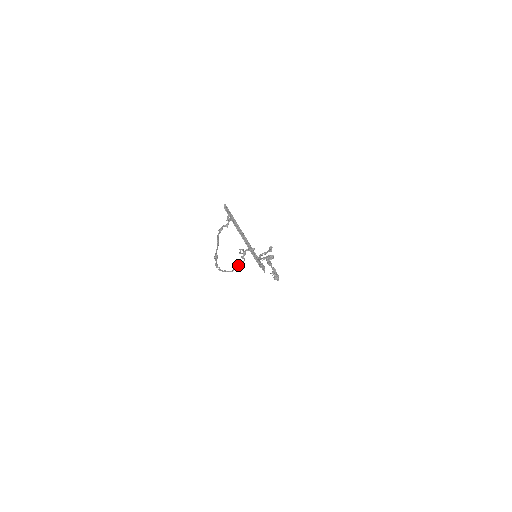
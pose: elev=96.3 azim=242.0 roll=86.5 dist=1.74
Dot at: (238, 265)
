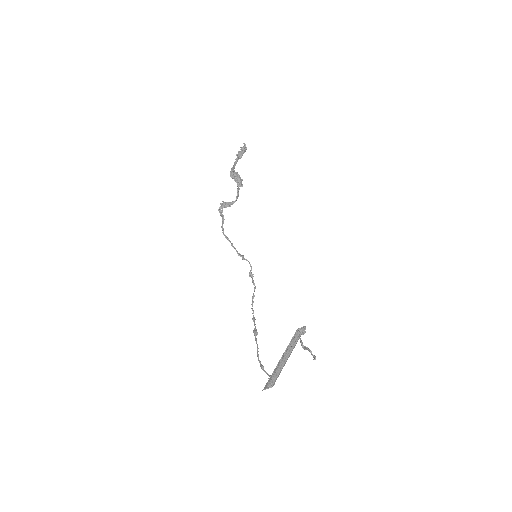
Dot at: occluded
